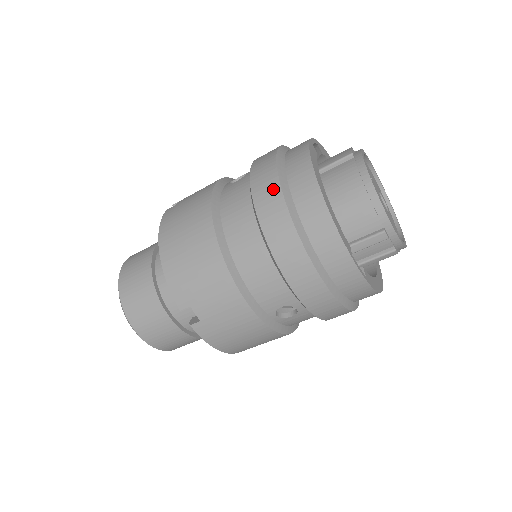
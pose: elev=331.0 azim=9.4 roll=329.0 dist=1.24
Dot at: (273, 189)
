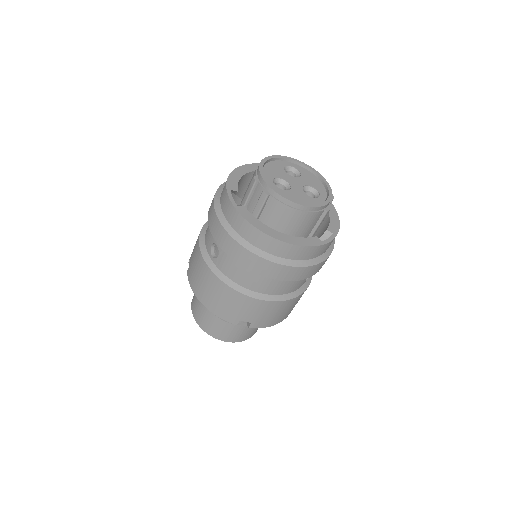
Dot at: occluded
